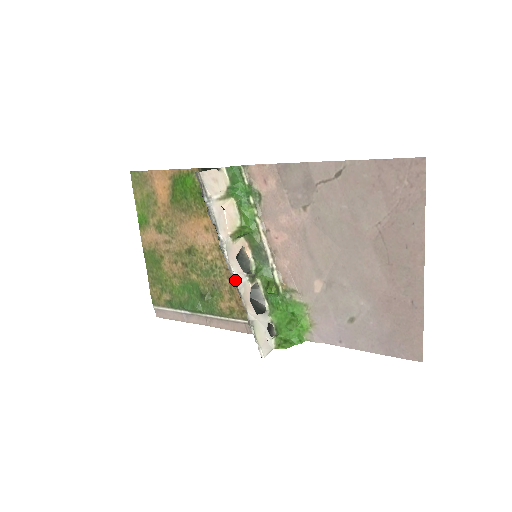
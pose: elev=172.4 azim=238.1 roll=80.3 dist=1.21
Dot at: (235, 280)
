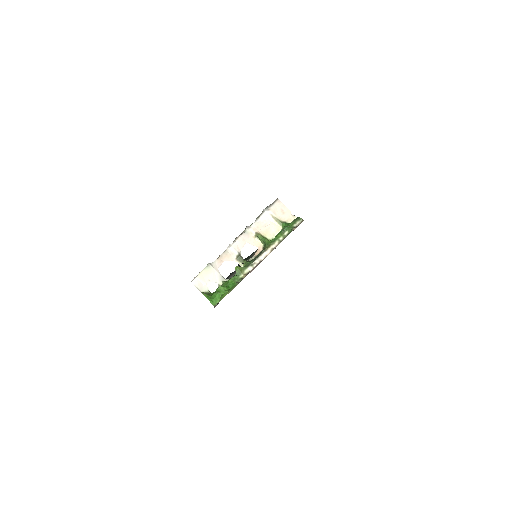
Dot at: (231, 244)
